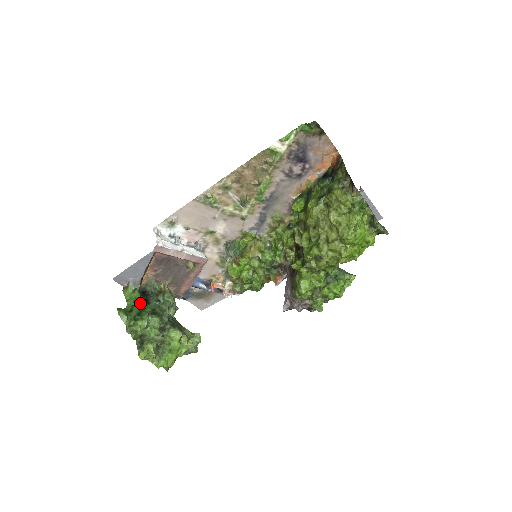
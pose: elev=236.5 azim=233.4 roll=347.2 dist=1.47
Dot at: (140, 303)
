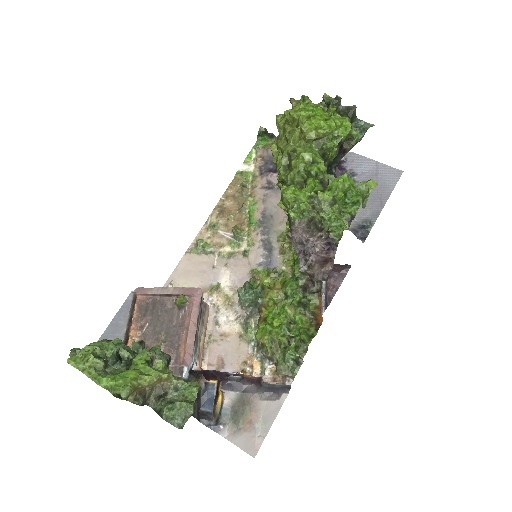
Dot at: occluded
